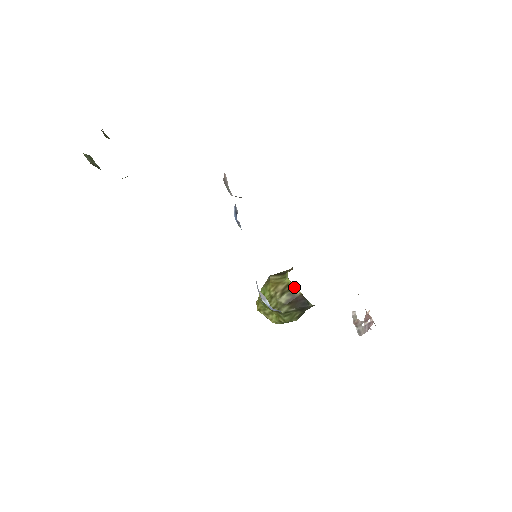
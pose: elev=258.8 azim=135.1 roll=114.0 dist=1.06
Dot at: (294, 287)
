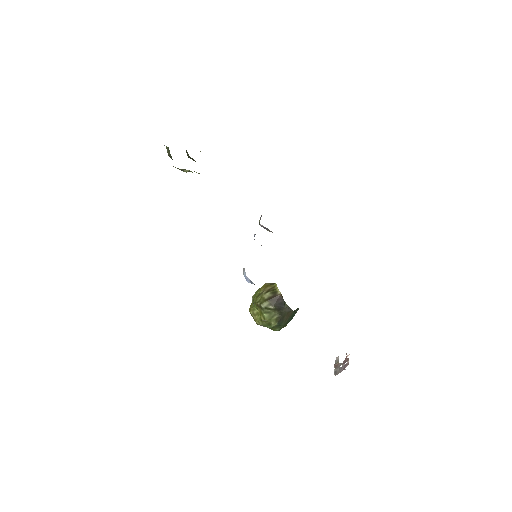
Dot at: (277, 288)
